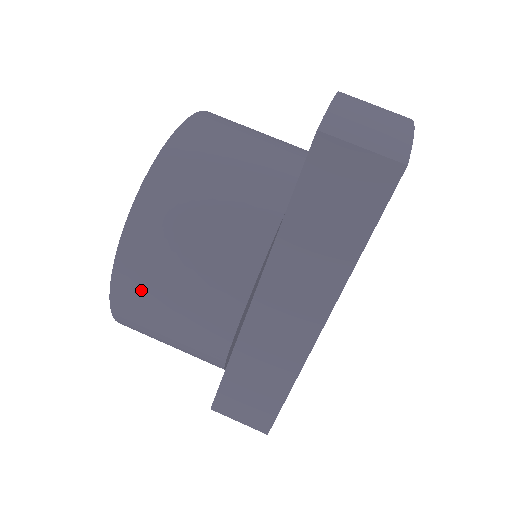
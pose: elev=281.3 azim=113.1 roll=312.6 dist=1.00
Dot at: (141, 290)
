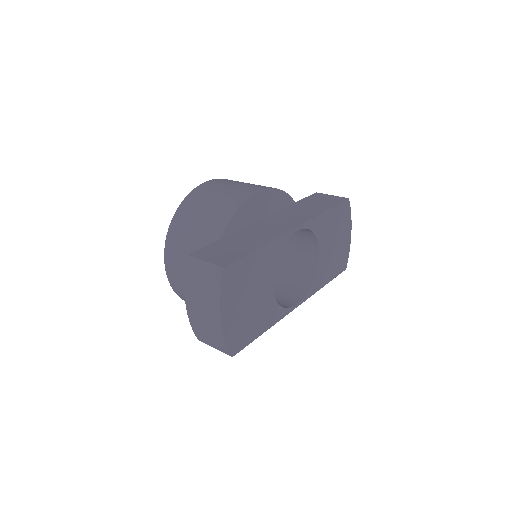
Dot at: (220, 183)
